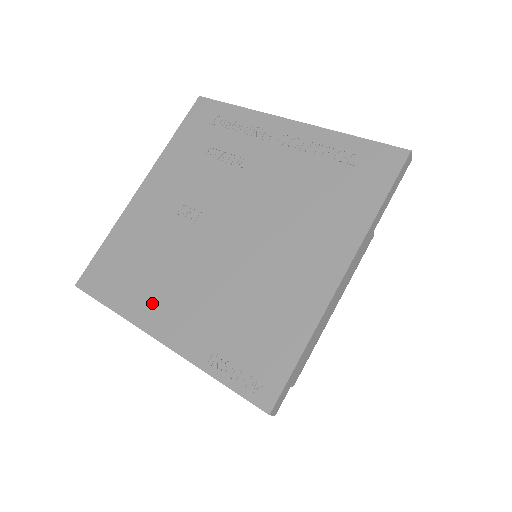
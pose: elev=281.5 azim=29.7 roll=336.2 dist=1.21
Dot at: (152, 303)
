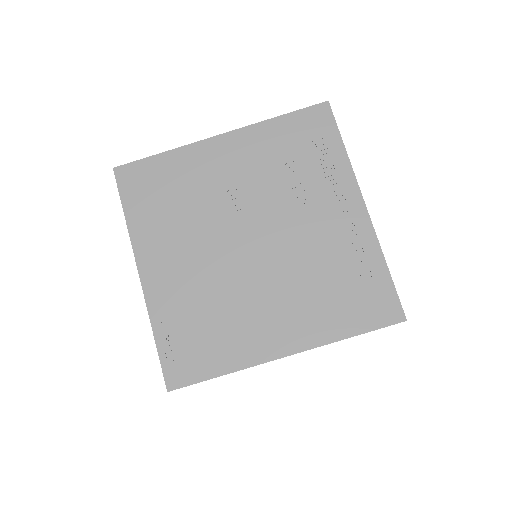
Dot at: (156, 243)
